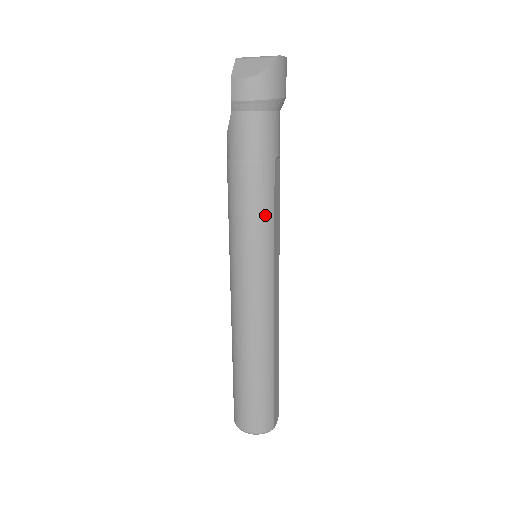
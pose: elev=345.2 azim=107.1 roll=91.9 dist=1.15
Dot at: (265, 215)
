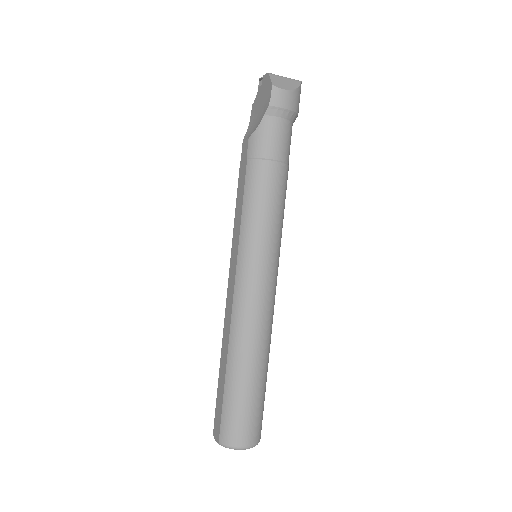
Dot at: (282, 213)
